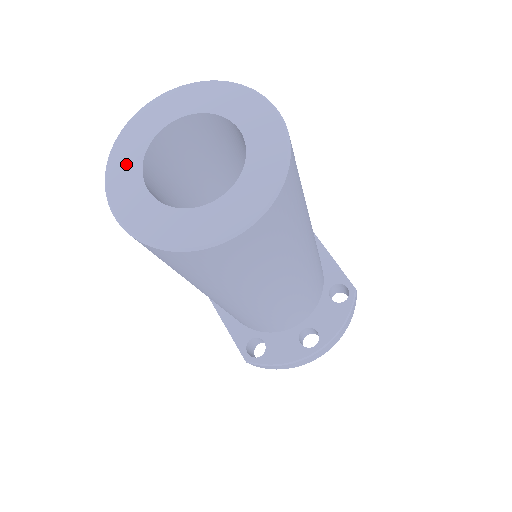
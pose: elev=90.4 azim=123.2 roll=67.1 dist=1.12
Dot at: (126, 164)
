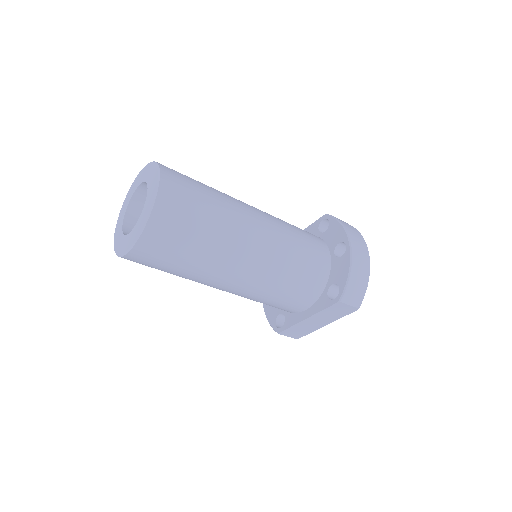
Dot at: (121, 244)
